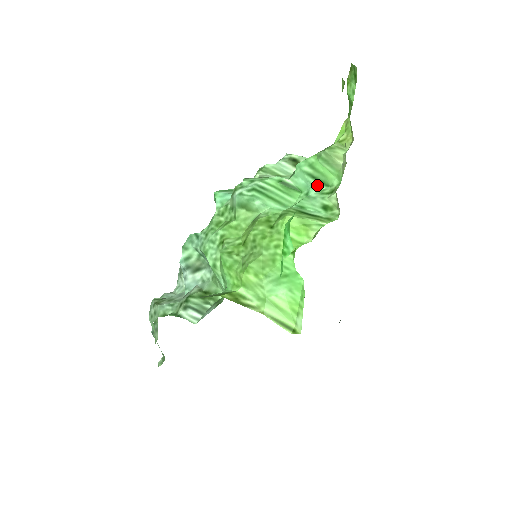
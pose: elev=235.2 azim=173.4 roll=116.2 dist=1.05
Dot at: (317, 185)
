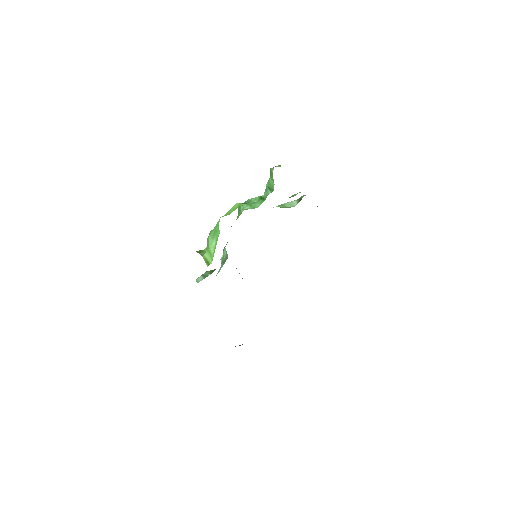
Dot at: occluded
